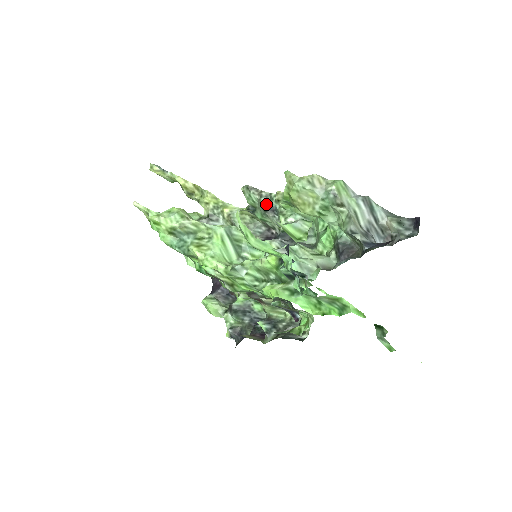
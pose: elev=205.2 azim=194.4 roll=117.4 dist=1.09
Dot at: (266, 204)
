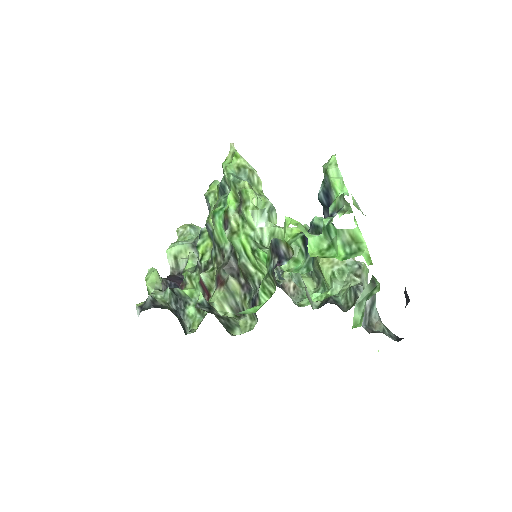
Dot at: occluded
